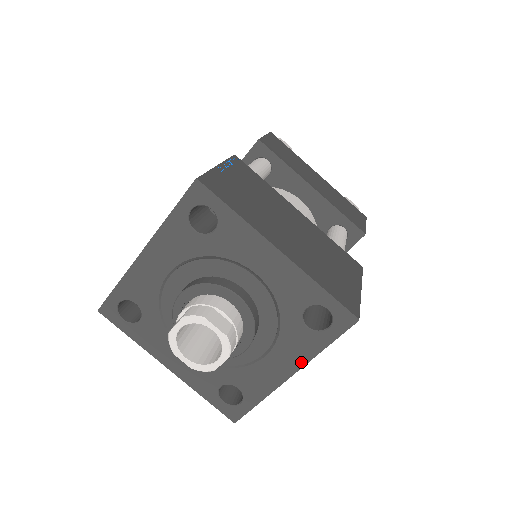
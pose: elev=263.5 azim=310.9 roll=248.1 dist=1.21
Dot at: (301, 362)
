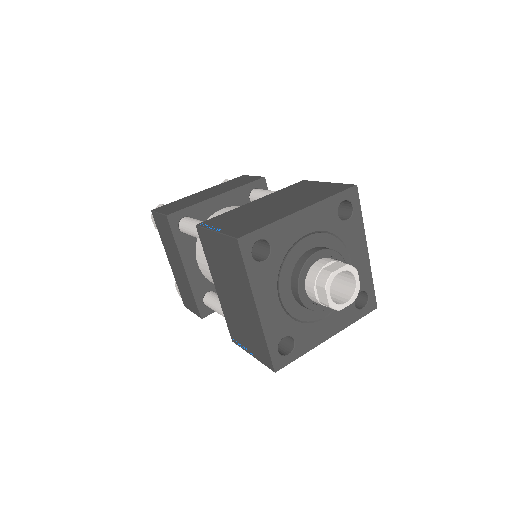
Dot at: (340, 328)
